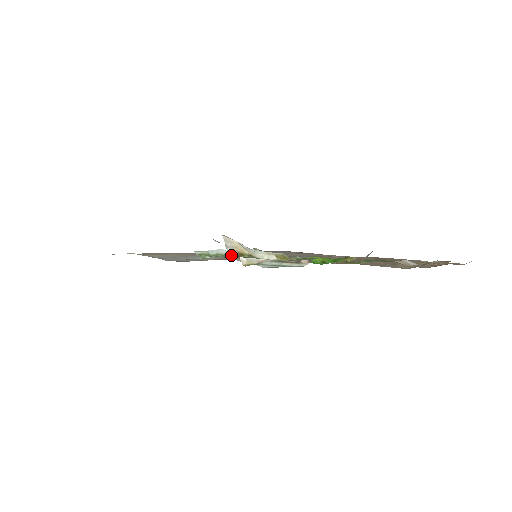
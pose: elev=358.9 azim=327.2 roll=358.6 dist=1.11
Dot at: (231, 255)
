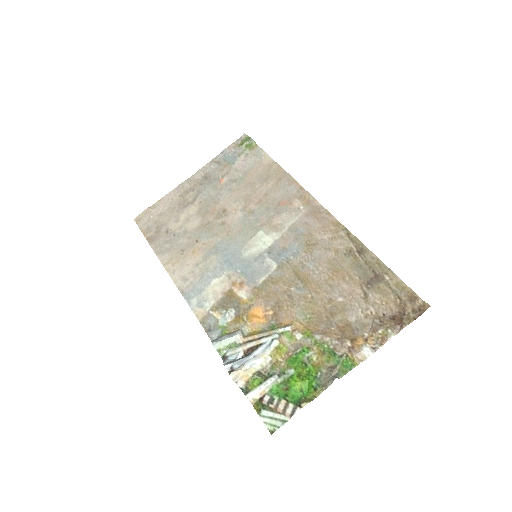
Dot at: (241, 389)
